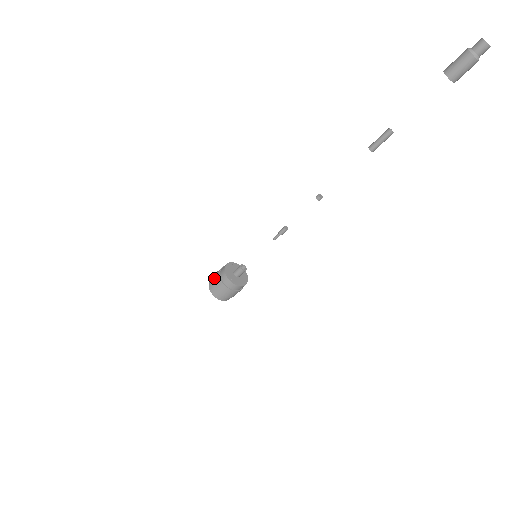
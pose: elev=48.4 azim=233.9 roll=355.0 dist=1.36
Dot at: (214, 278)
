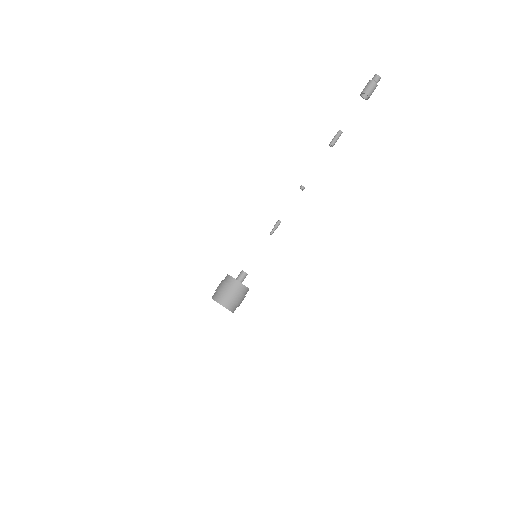
Dot at: (222, 290)
